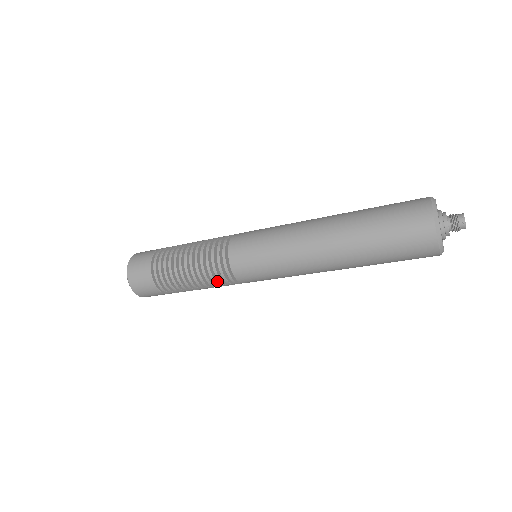
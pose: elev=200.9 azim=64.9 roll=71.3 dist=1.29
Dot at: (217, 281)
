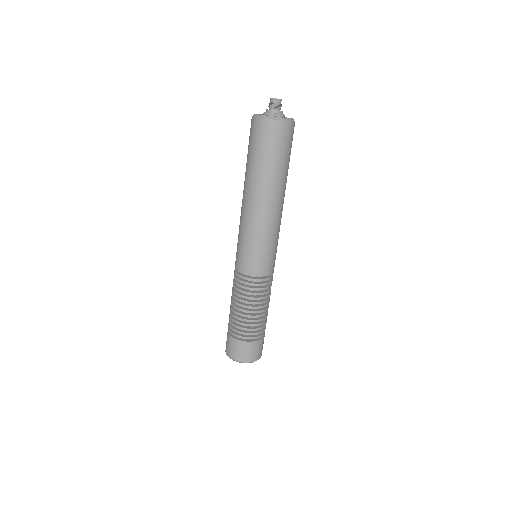
Dot at: (244, 290)
